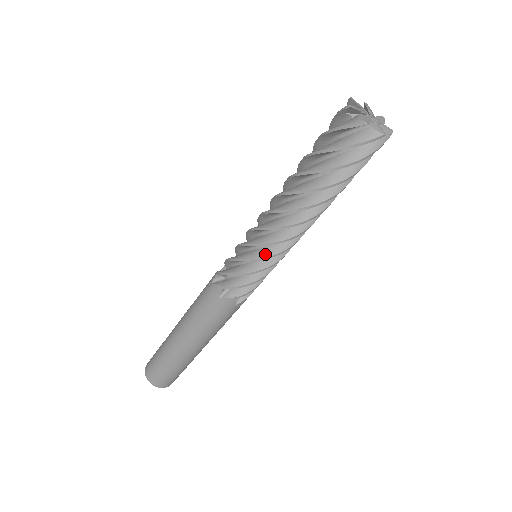
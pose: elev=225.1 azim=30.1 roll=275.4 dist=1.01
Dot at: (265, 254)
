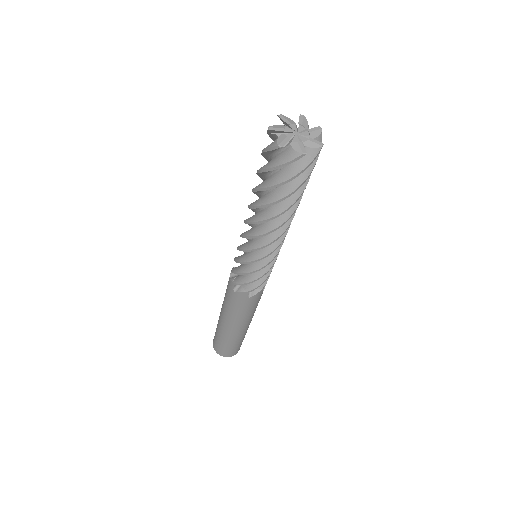
Dot at: (269, 259)
